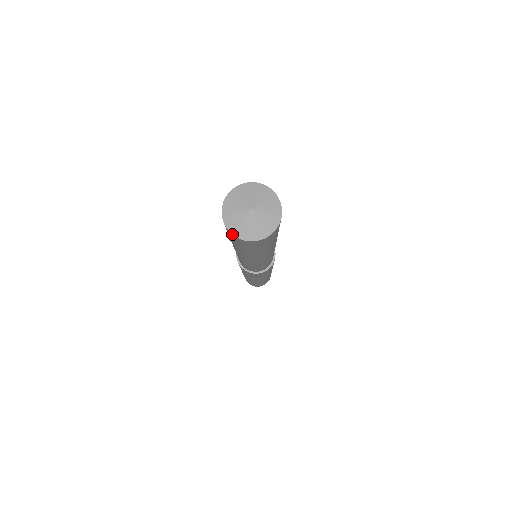
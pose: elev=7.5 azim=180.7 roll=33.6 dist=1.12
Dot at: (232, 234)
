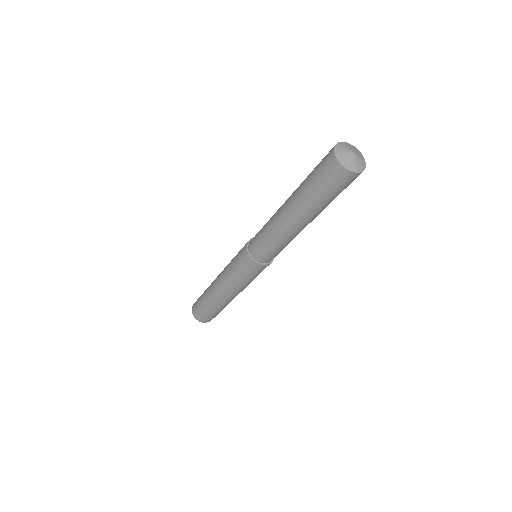
Dot at: (342, 165)
